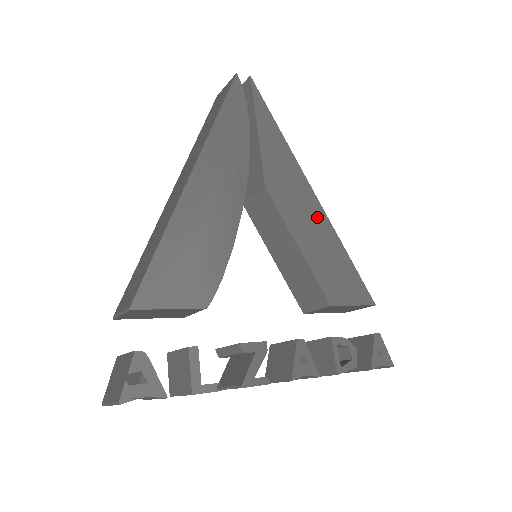
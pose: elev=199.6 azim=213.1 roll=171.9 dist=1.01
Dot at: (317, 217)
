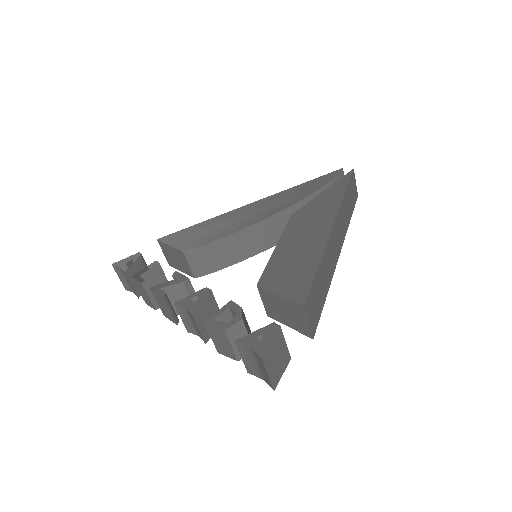
Dot at: (317, 237)
